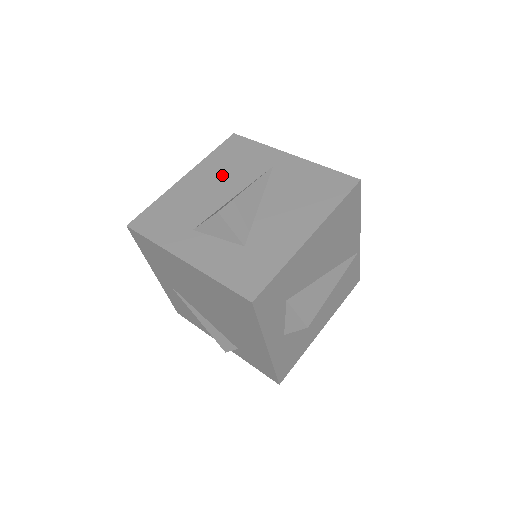
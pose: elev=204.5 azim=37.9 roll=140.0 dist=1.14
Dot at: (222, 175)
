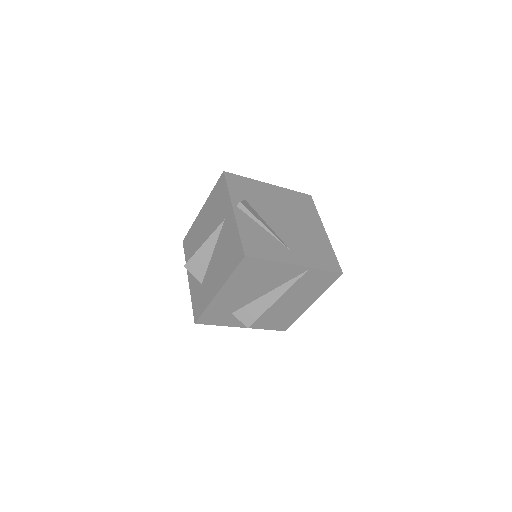
Dot at: (210, 216)
